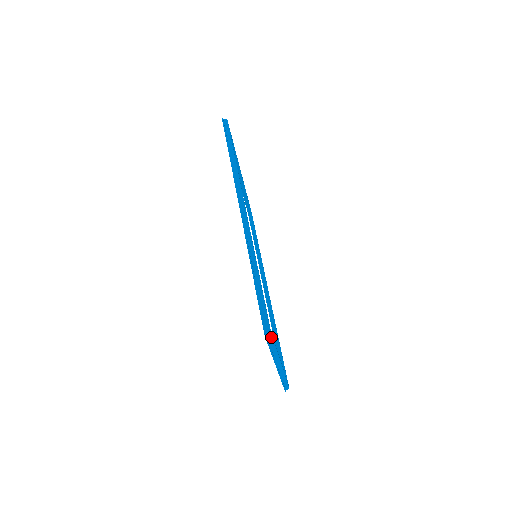
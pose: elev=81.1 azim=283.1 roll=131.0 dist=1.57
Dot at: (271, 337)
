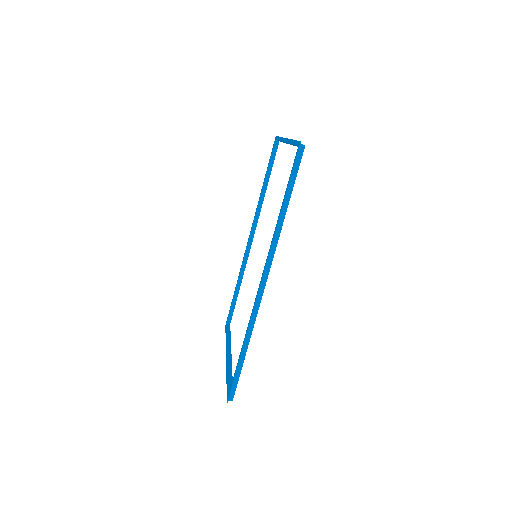
Dot at: occluded
